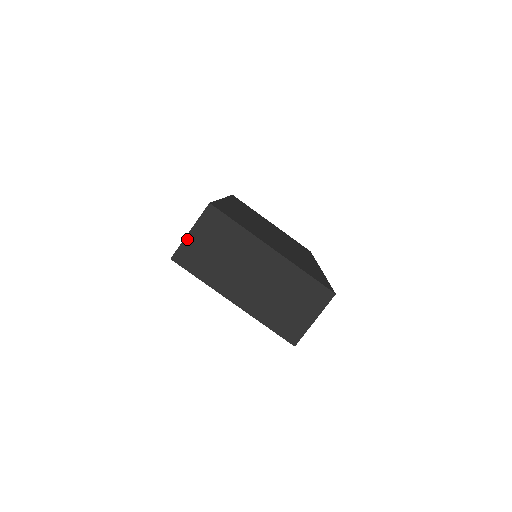
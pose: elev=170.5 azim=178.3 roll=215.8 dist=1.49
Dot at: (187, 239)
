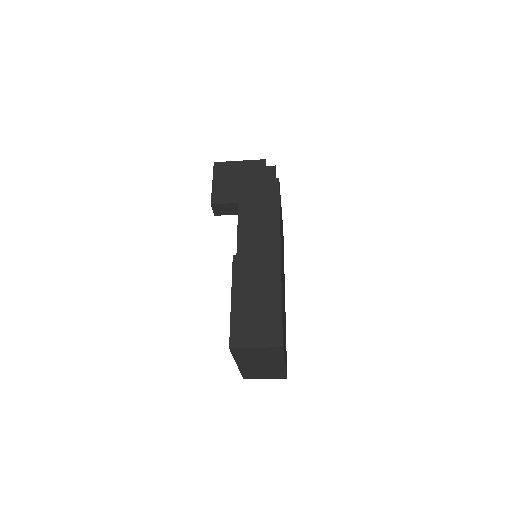
Dot at: (250, 348)
